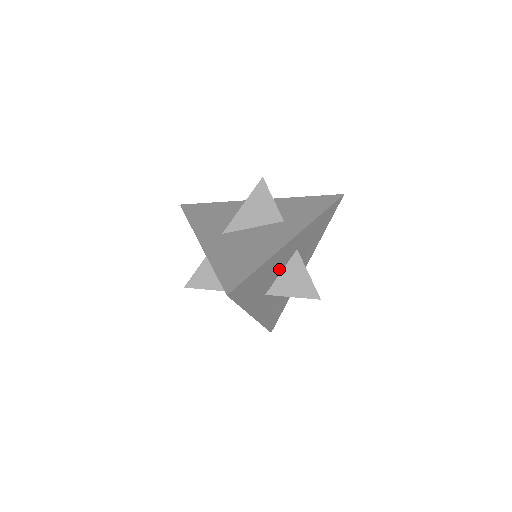
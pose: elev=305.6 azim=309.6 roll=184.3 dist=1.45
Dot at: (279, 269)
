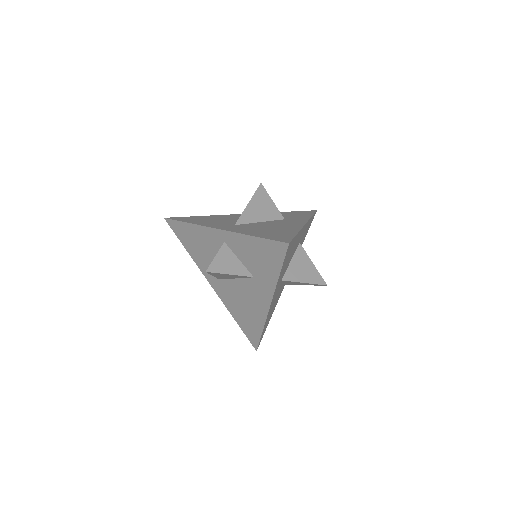
Dot at: (292, 255)
